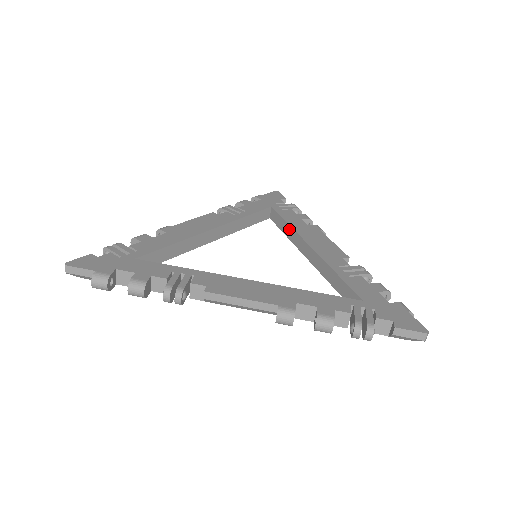
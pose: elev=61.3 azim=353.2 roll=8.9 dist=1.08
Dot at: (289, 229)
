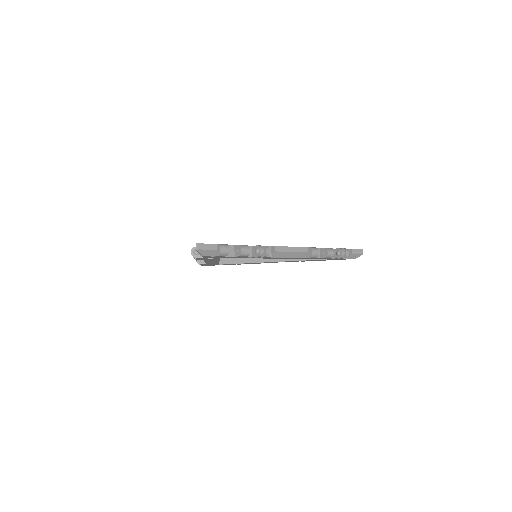
Dot at: occluded
